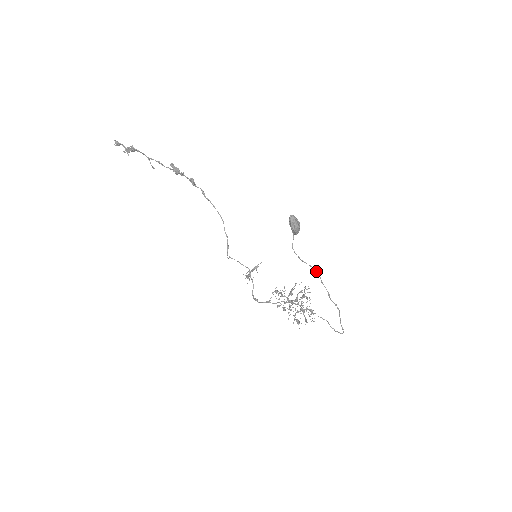
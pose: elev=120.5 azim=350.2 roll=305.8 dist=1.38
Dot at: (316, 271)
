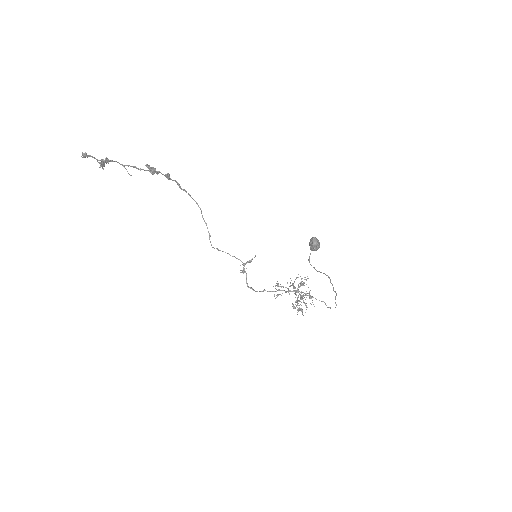
Dot at: (327, 275)
